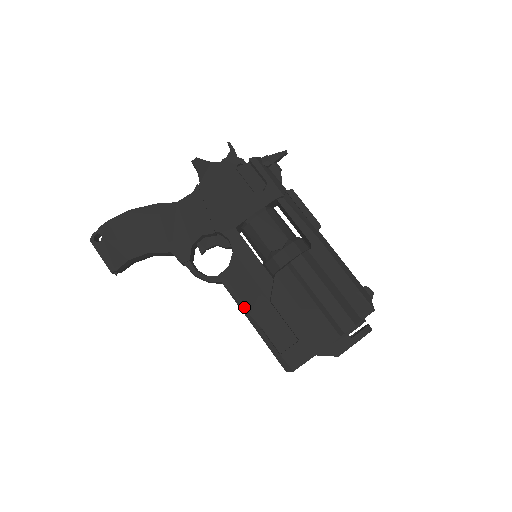
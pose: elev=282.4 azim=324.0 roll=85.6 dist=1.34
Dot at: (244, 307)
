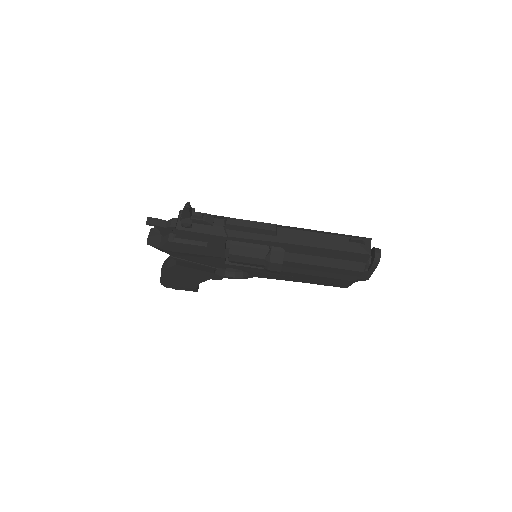
Dot at: occluded
